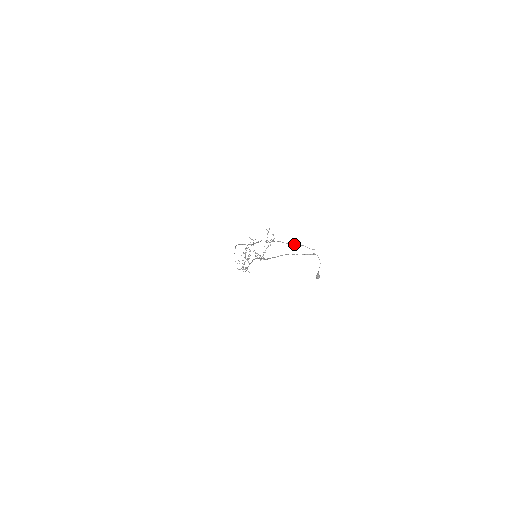
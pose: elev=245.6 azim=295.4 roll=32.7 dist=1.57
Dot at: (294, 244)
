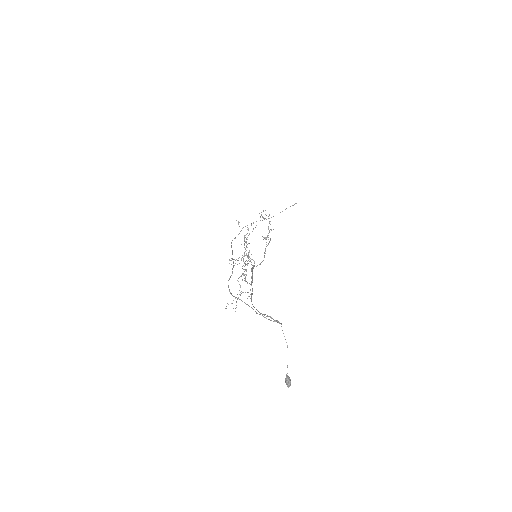
Dot at: occluded
